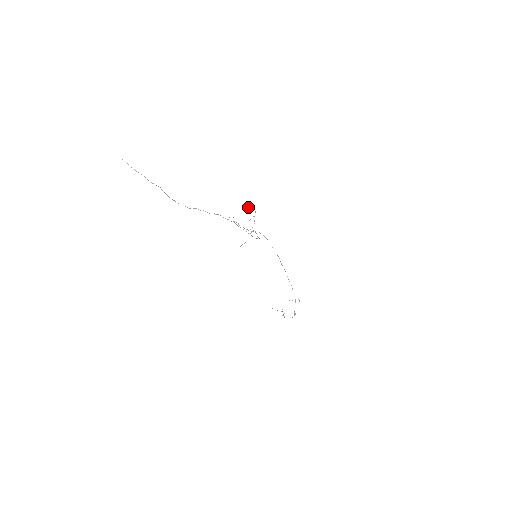
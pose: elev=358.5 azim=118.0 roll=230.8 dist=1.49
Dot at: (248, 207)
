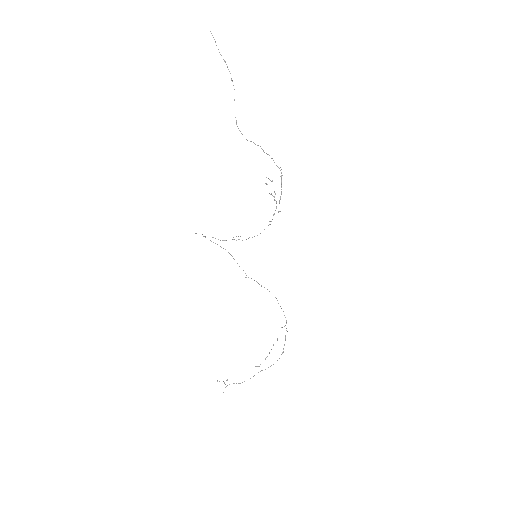
Dot at: (269, 179)
